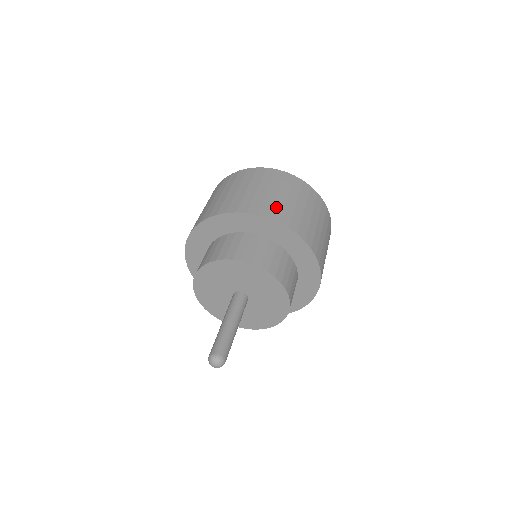
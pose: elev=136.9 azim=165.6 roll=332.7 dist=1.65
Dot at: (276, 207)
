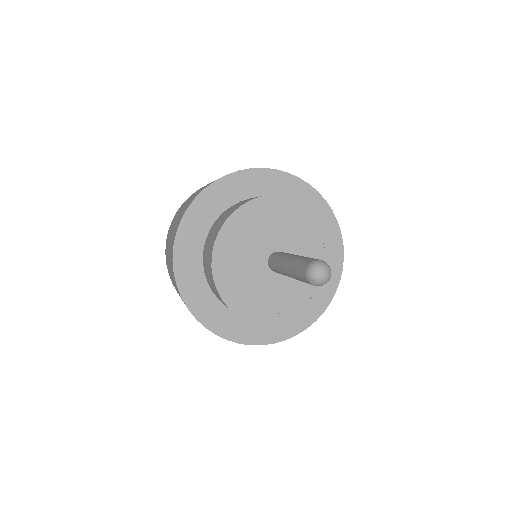
Dot at: occluded
